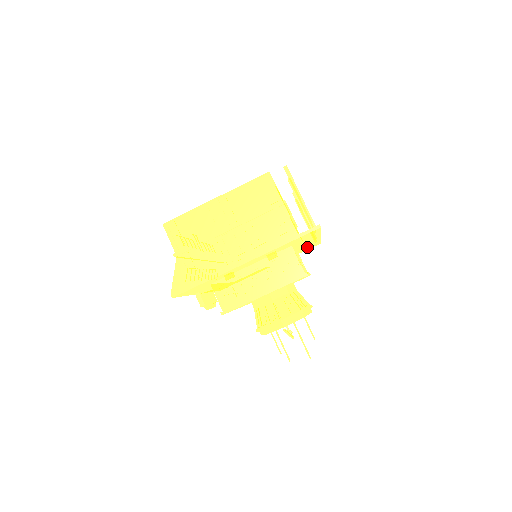
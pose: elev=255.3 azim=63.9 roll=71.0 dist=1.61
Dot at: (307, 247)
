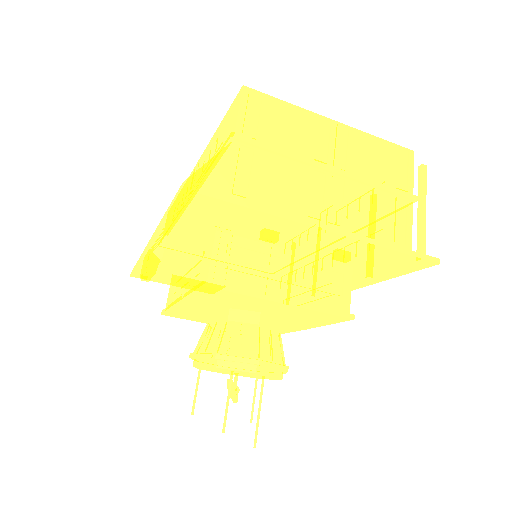
Dot at: occluded
